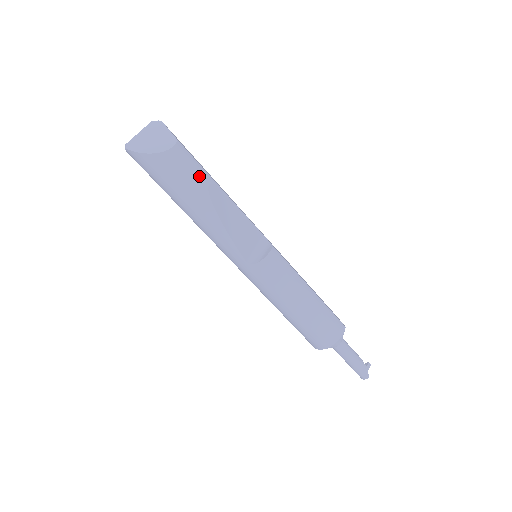
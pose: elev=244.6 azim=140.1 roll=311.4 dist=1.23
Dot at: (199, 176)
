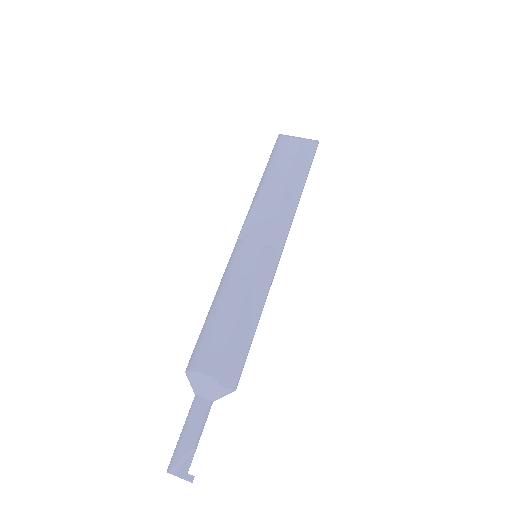
Dot at: (283, 161)
